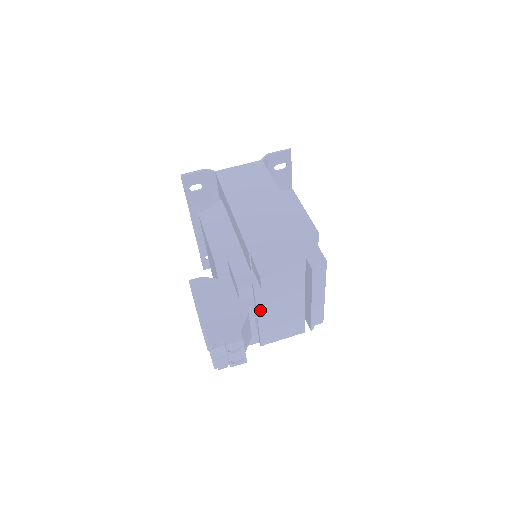
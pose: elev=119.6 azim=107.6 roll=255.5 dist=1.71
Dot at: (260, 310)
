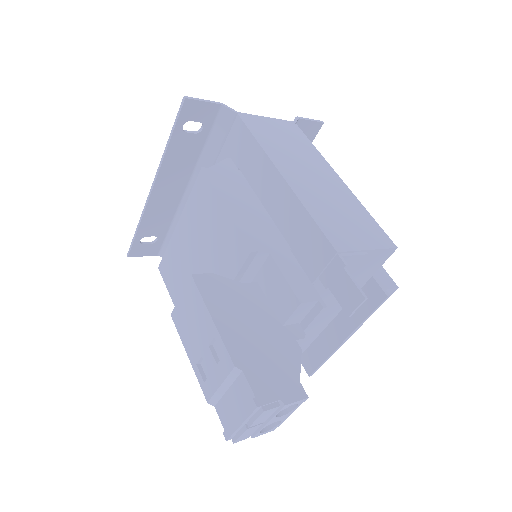
Dot at: occluded
